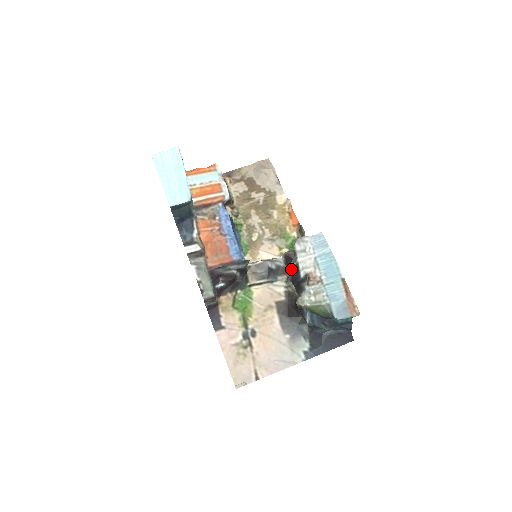
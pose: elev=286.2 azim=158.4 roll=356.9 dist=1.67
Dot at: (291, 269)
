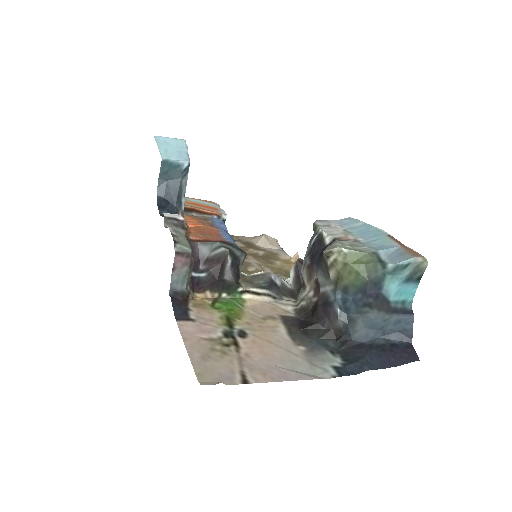
Dot at: (310, 247)
